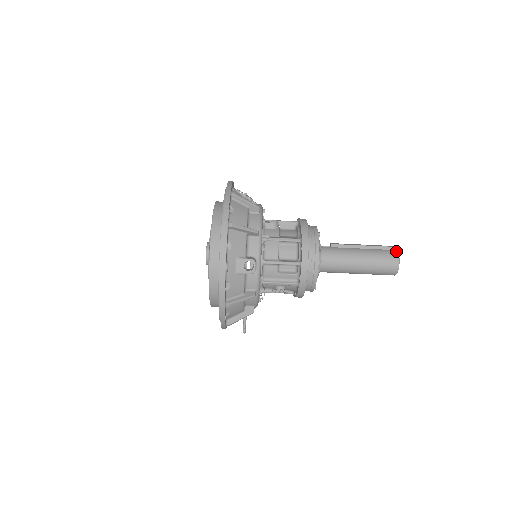
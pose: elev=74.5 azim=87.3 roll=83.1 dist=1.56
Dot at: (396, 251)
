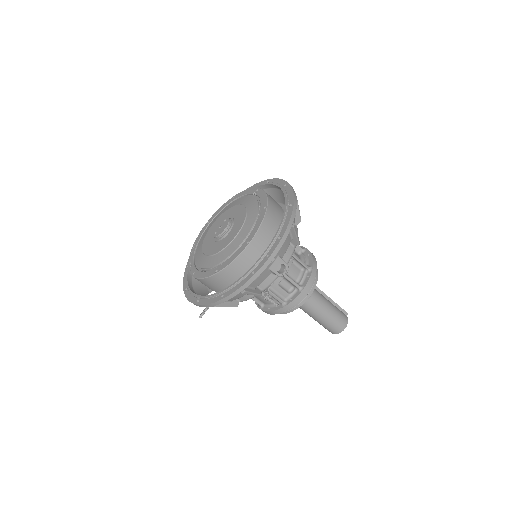
Dot at: occluded
